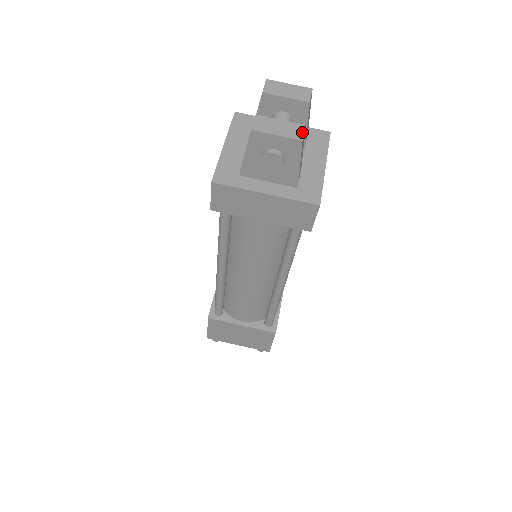
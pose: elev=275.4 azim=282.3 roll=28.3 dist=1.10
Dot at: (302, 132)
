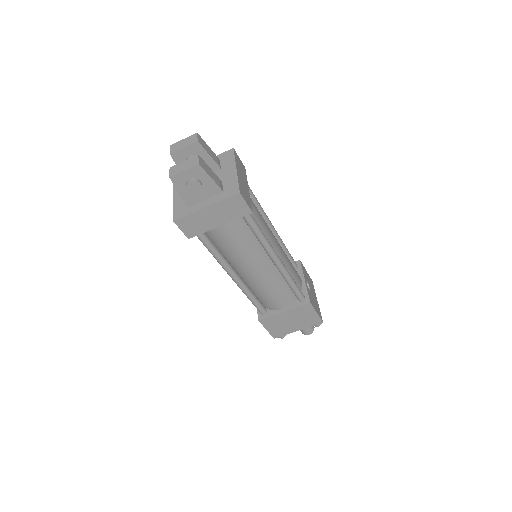
Dot at: (197, 160)
